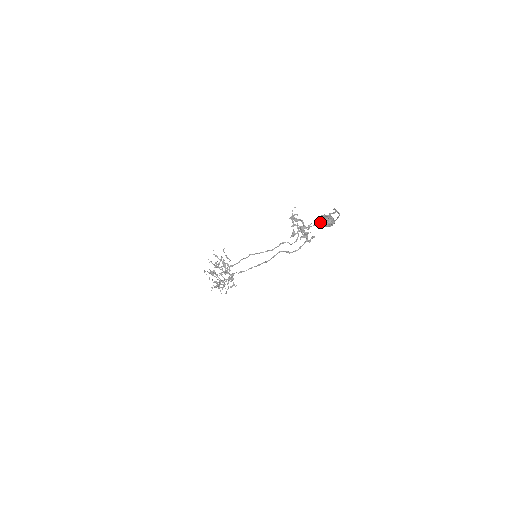
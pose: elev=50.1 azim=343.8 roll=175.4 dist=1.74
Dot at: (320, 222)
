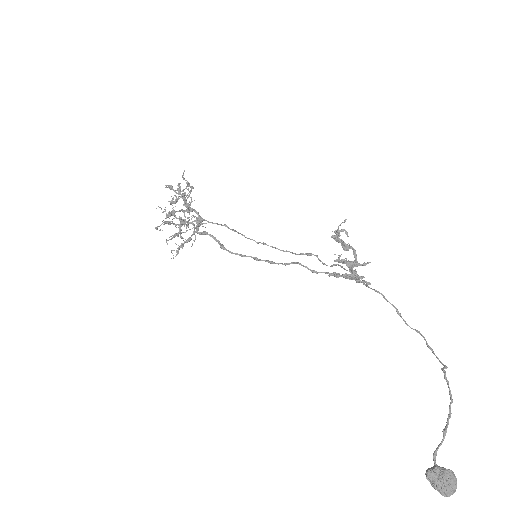
Dot at: (434, 487)
